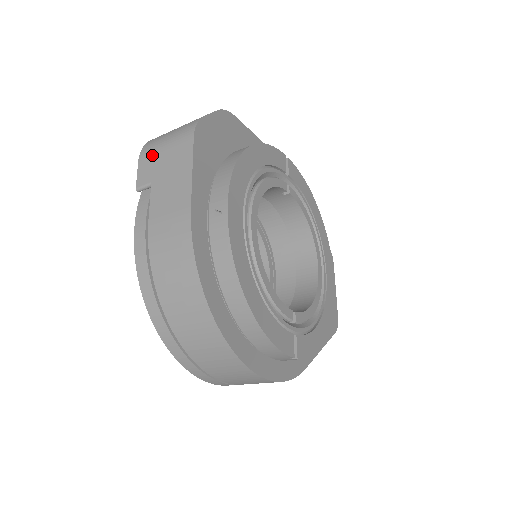
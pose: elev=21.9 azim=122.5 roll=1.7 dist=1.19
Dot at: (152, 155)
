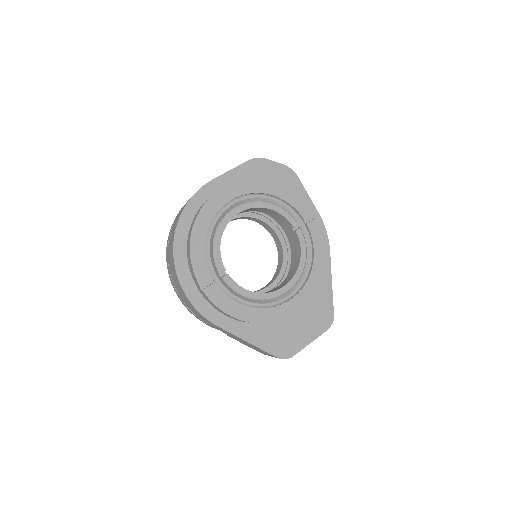
Dot at: occluded
